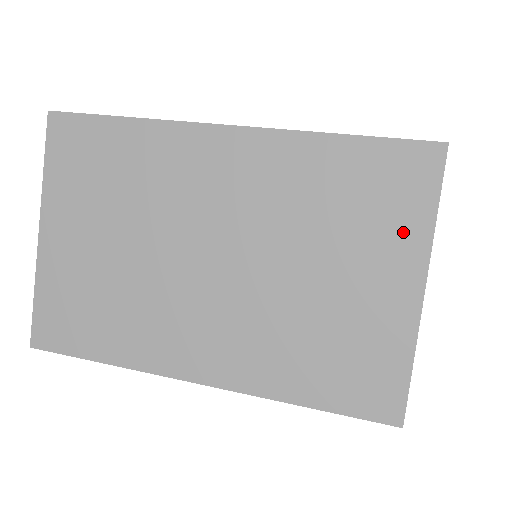
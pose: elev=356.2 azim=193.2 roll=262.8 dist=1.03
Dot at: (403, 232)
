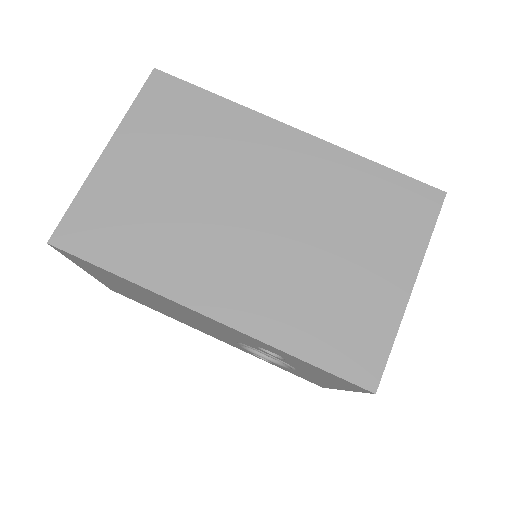
Dot at: (406, 241)
